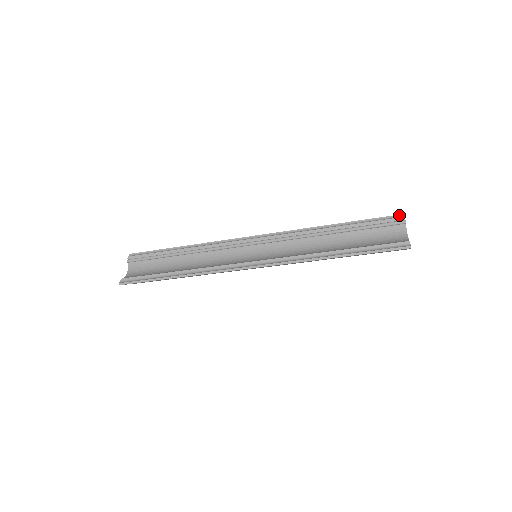
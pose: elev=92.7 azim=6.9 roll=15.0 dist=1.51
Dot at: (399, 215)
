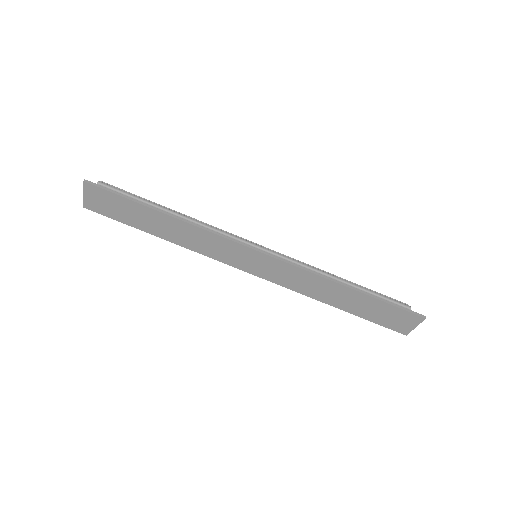
Dot at: occluded
